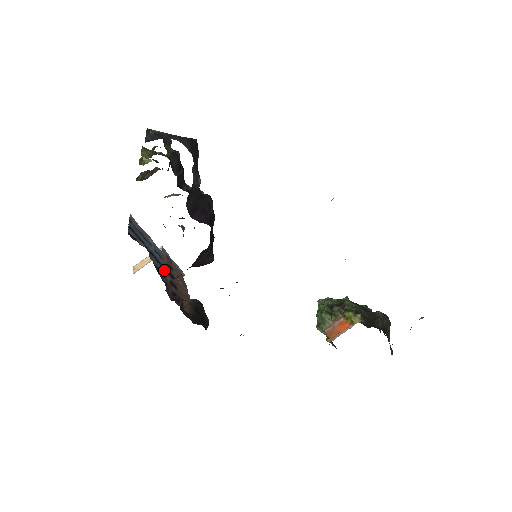
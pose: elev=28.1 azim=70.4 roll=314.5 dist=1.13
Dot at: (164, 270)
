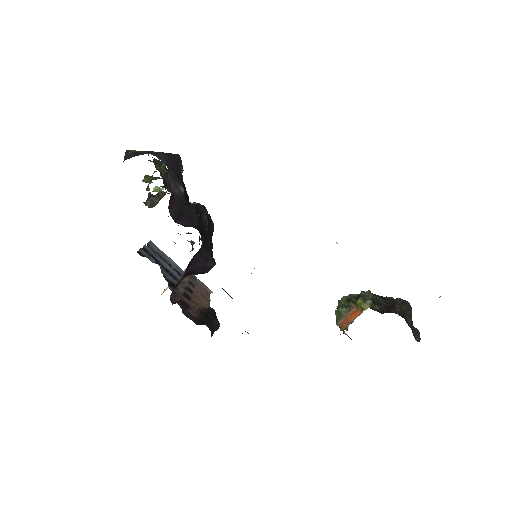
Dot at: occluded
